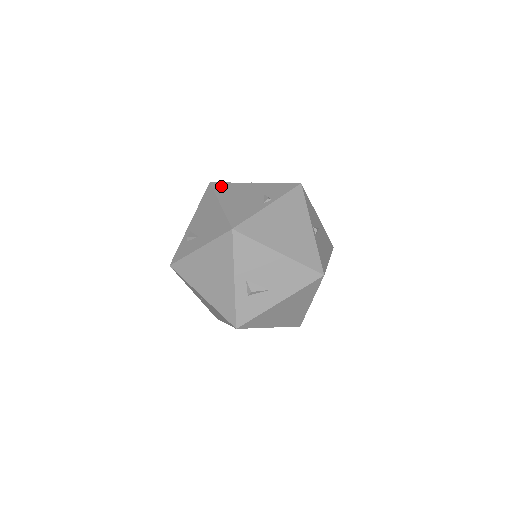
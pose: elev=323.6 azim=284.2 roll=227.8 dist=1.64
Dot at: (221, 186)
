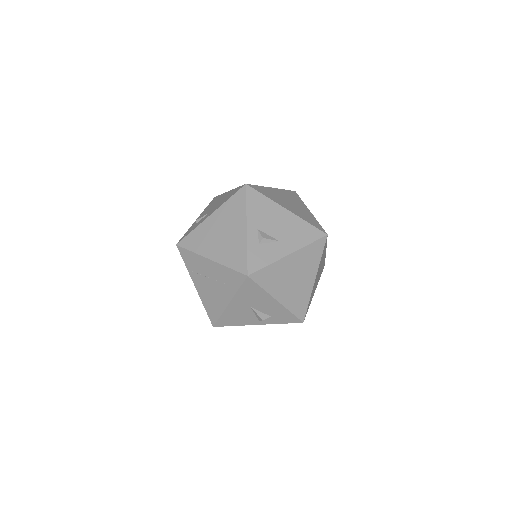
Dot at: occluded
